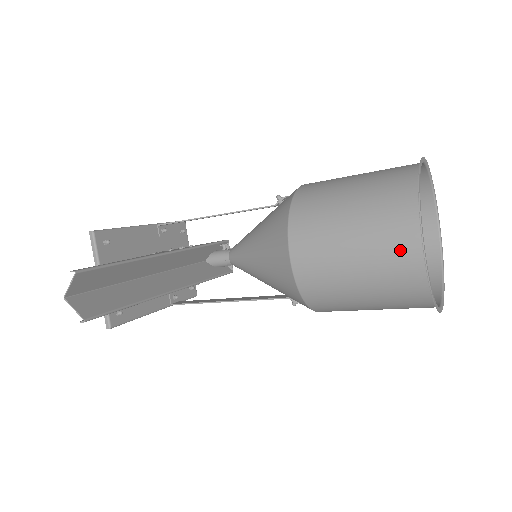
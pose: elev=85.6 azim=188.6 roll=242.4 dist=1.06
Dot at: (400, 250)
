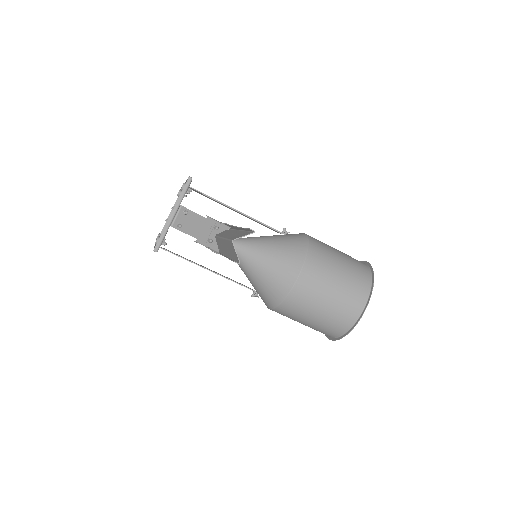
Dot at: (353, 305)
